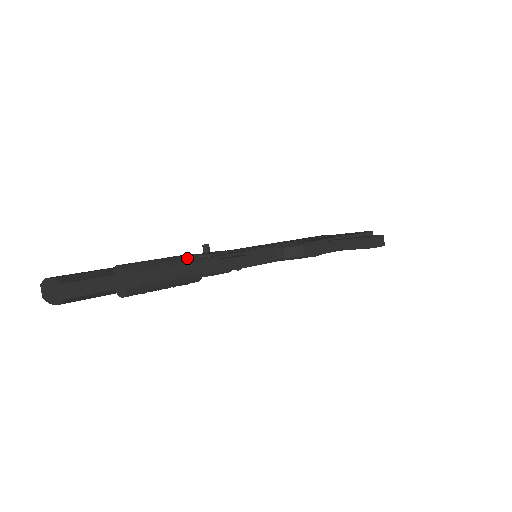
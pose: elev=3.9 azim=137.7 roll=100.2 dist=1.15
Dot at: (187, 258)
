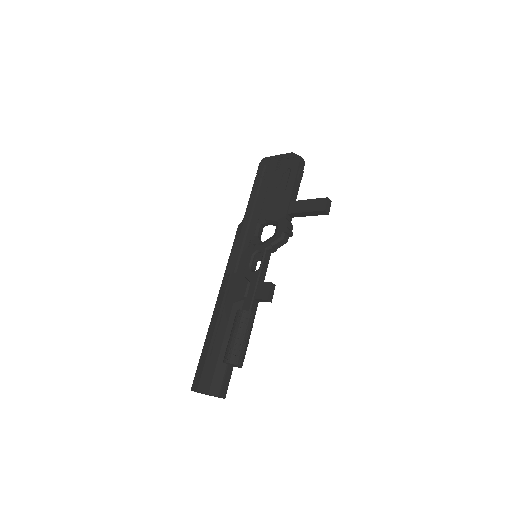
Dot at: (245, 319)
